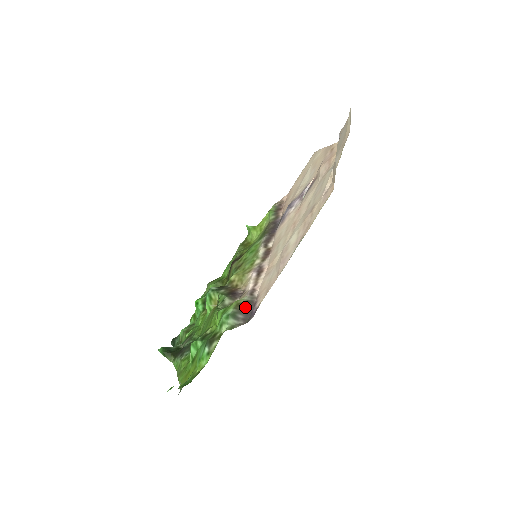
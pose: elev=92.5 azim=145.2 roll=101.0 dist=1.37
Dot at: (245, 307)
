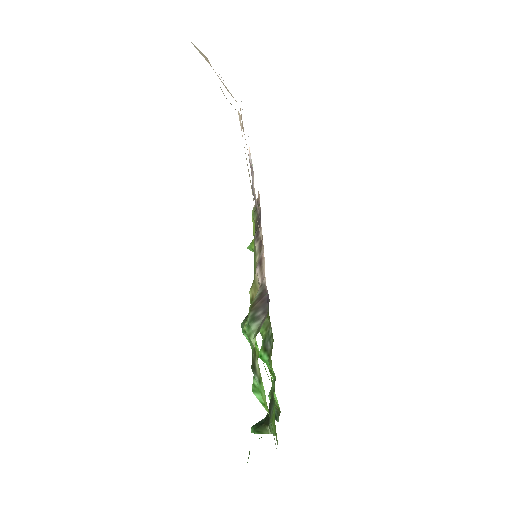
Dot at: (259, 301)
